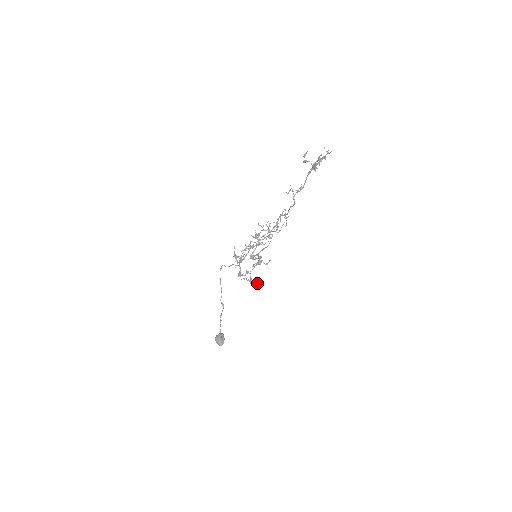
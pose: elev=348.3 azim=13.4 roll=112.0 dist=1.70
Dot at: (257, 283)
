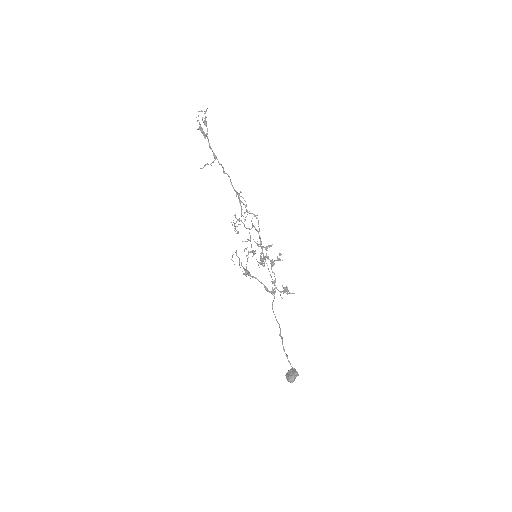
Dot at: (286, 286)
